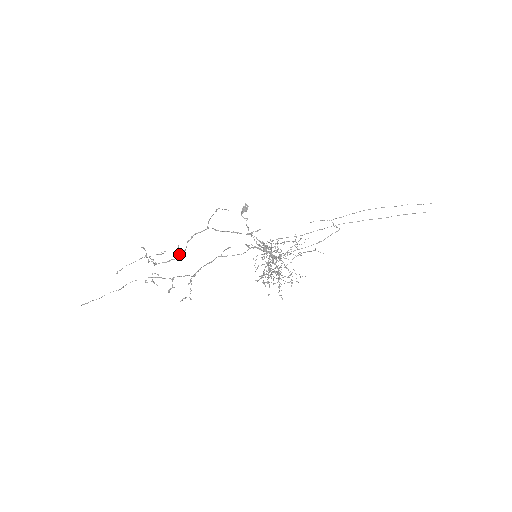
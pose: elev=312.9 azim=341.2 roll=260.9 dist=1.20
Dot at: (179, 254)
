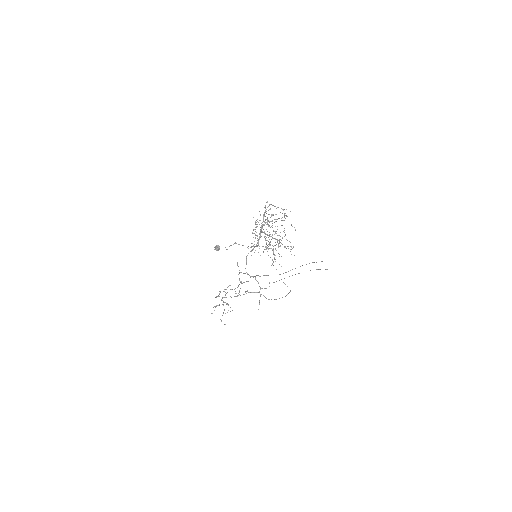
Dot at: (228, 310)
